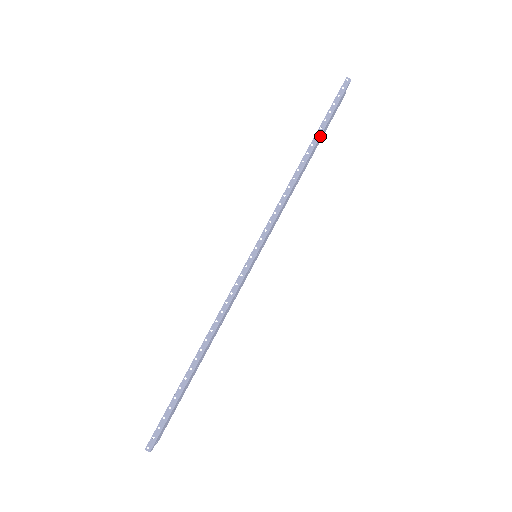
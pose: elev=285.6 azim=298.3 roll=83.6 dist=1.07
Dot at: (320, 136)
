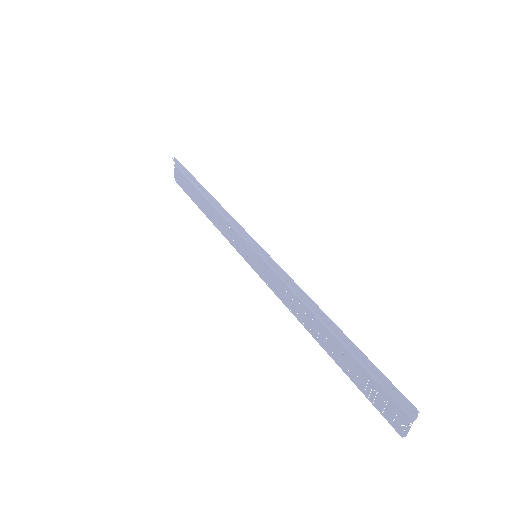
Dot at: (198, 182)
